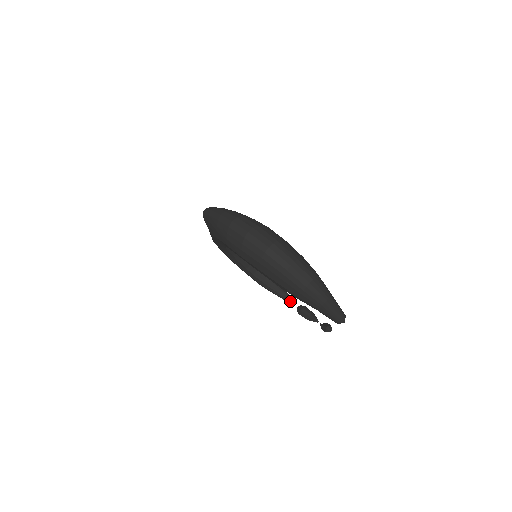
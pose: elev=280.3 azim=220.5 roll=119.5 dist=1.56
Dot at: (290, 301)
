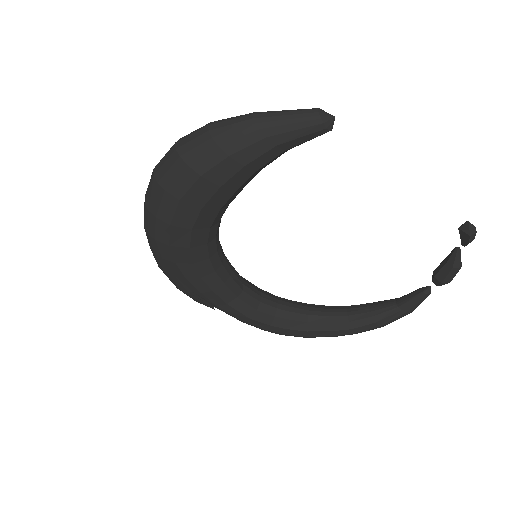
Dot at: (421, 292)
